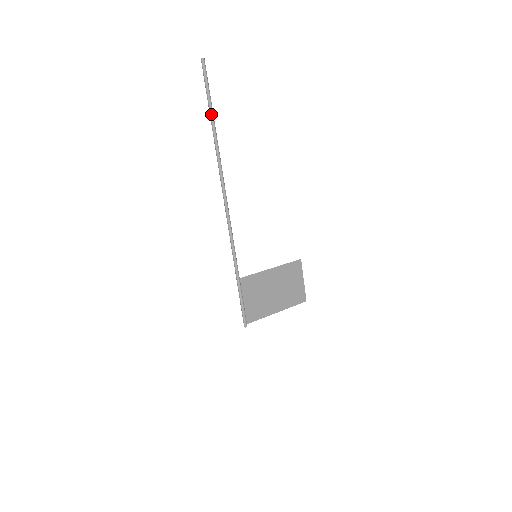
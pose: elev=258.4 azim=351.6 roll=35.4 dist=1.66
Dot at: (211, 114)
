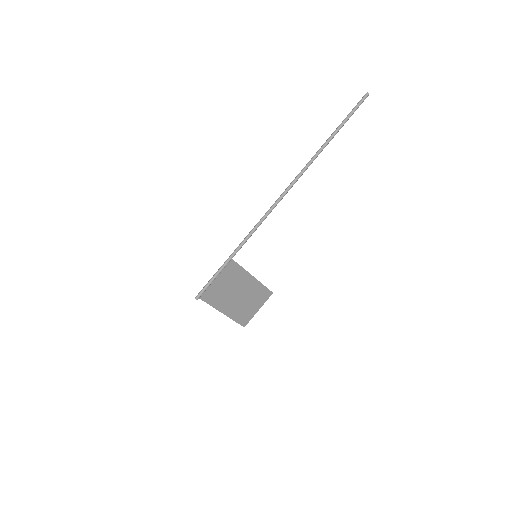
Dot at: (337, 131)
